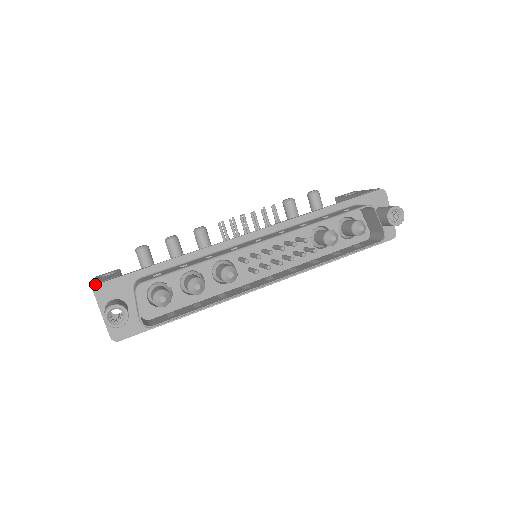
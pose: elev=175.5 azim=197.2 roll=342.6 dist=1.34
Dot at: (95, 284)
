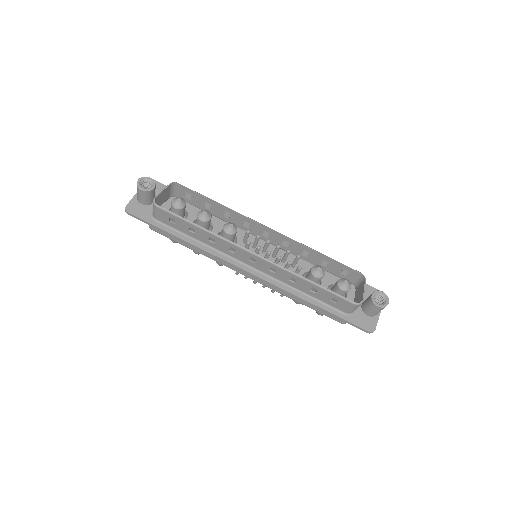
Dot at: occluded
